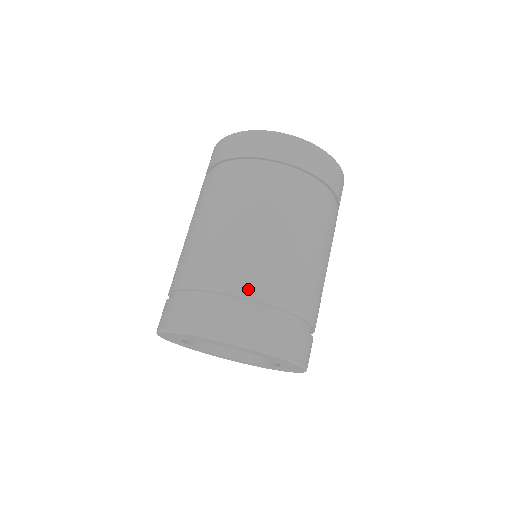
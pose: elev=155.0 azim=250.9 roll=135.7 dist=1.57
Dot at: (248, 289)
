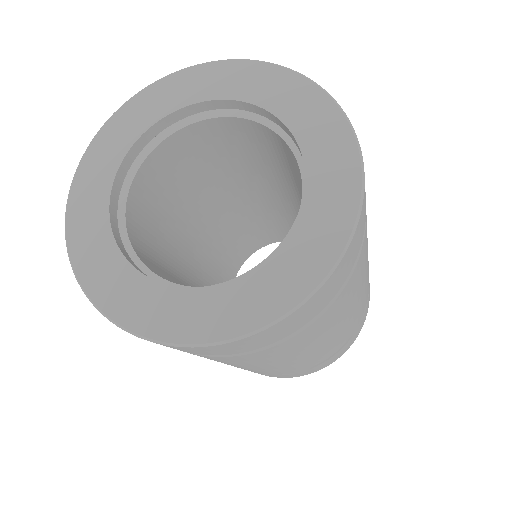
Dot at: occluded
